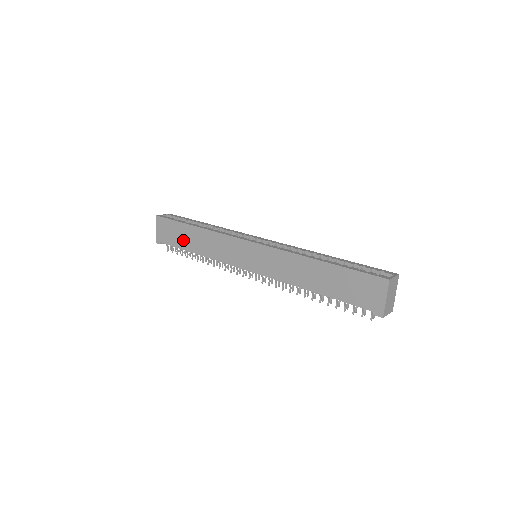
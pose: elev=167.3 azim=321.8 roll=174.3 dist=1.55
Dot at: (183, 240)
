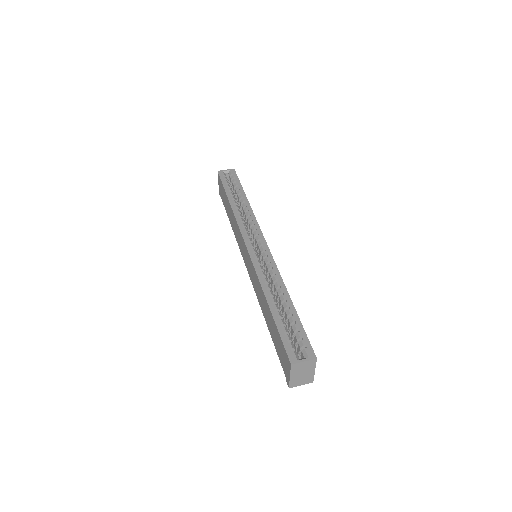
Dot at: (226, 206)
